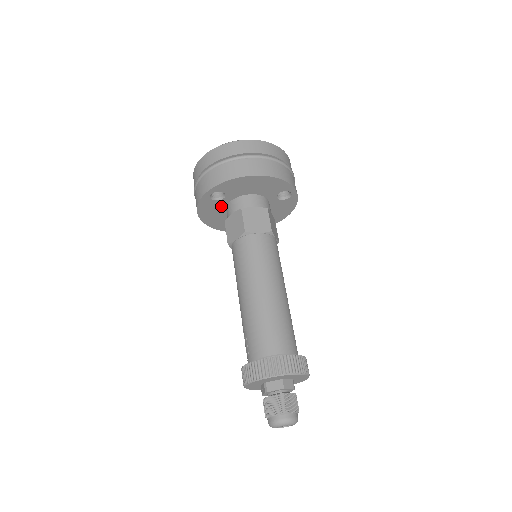
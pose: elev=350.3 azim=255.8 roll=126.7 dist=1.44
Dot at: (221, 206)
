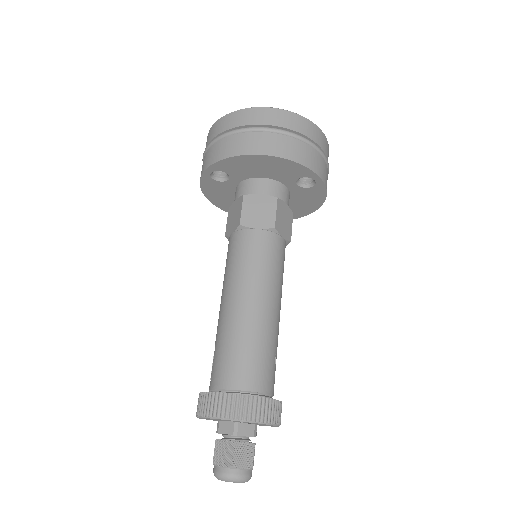
Dot at: (229, 188)
